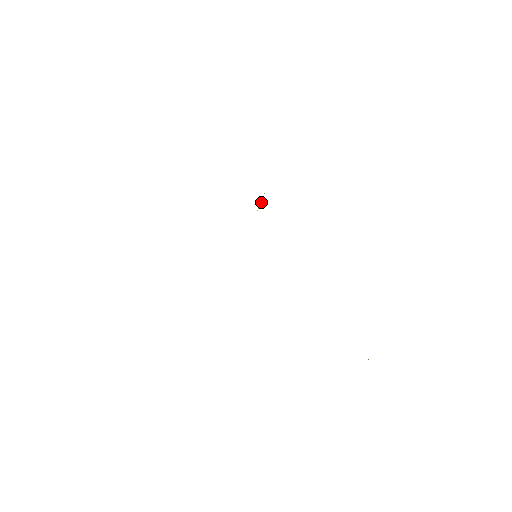
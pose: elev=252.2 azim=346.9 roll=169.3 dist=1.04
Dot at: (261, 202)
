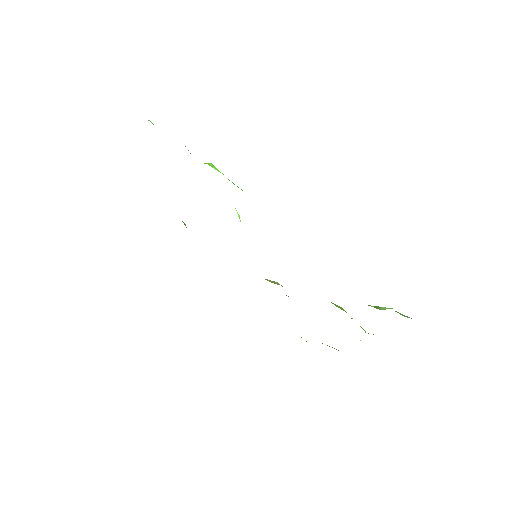
Dot at: (238, 214)
